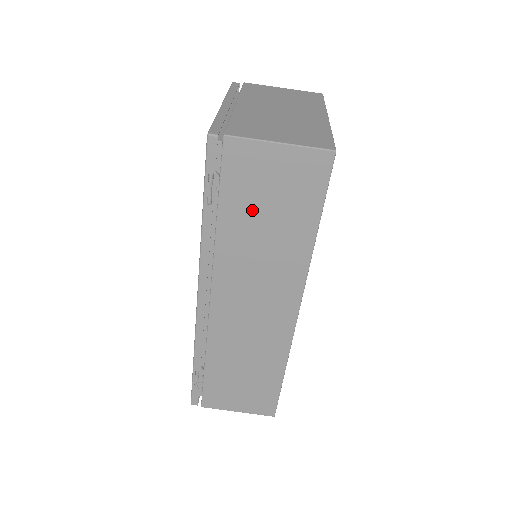
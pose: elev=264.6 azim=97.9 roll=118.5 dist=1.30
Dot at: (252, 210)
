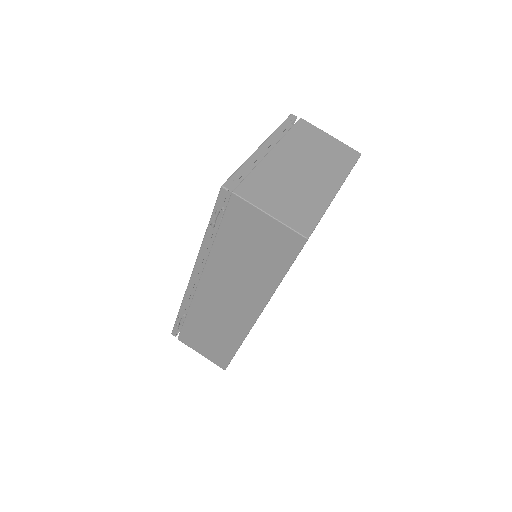
Dot at: (240, 245)
